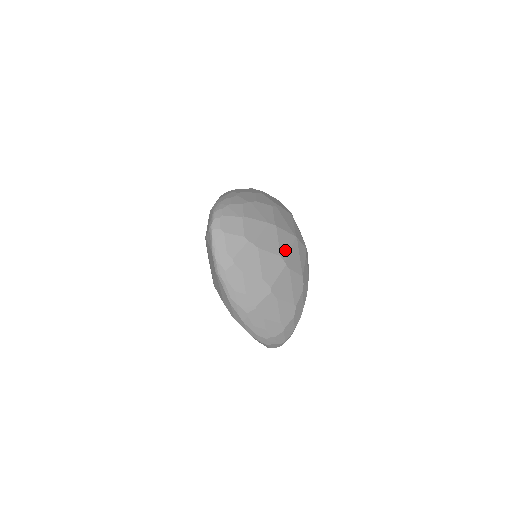
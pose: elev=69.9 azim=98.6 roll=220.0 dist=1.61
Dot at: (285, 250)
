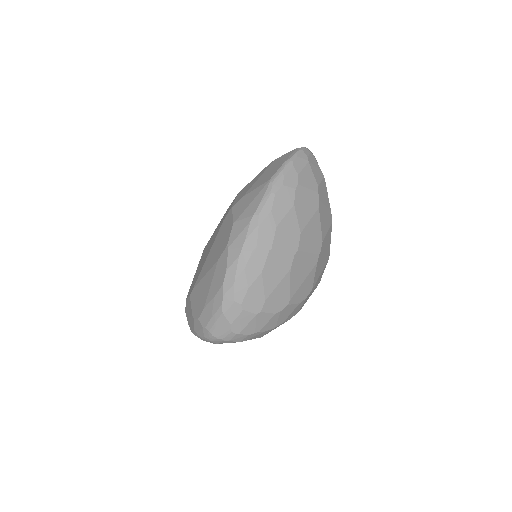
Dot at: (325, 246)
